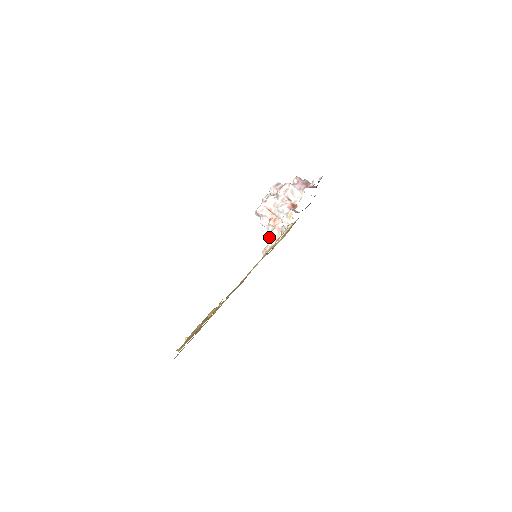
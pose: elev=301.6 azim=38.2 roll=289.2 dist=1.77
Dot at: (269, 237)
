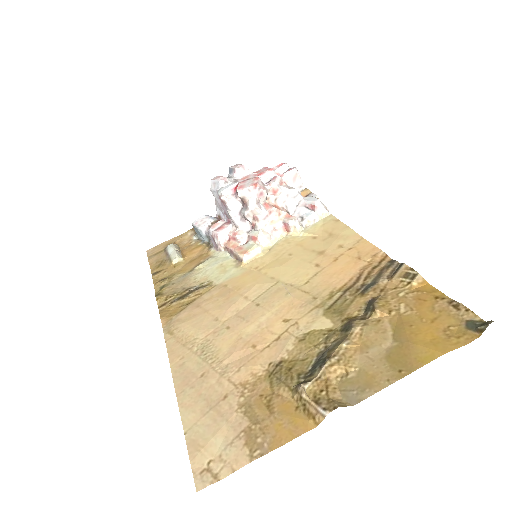
Dot at: (265, 231)
